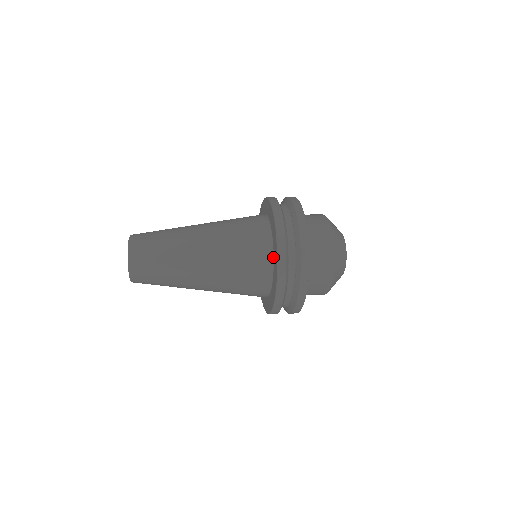
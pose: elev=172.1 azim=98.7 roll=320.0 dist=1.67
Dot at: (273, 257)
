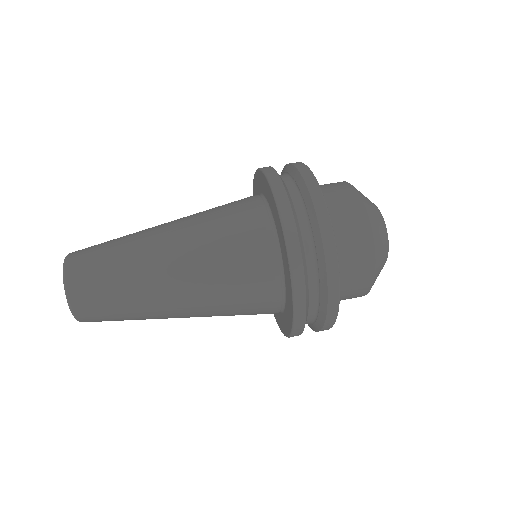
Dot at: (284, 275)
